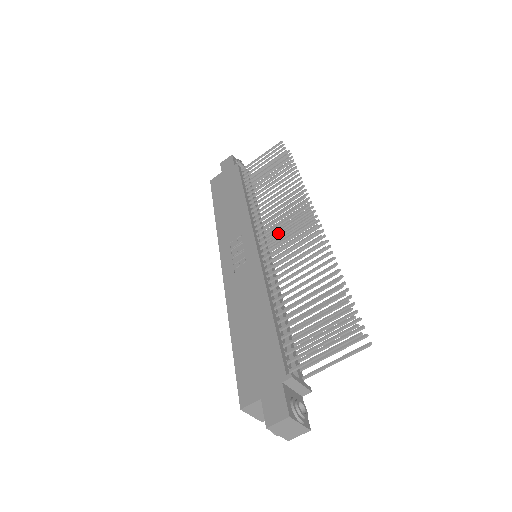
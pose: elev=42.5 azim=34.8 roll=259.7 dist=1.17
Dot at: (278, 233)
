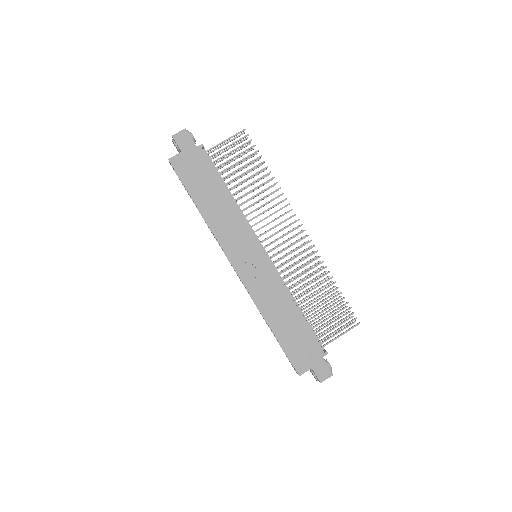
Dot at: occluded
